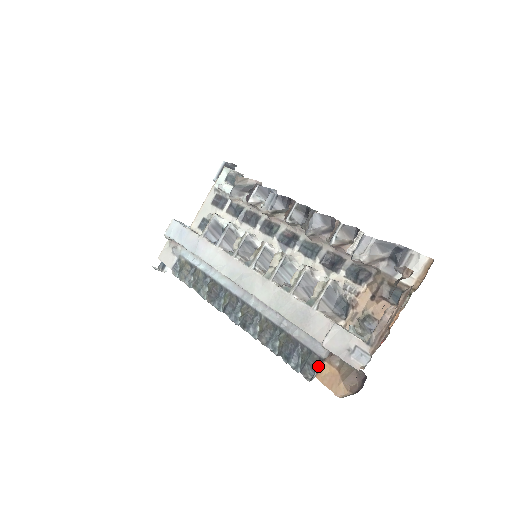
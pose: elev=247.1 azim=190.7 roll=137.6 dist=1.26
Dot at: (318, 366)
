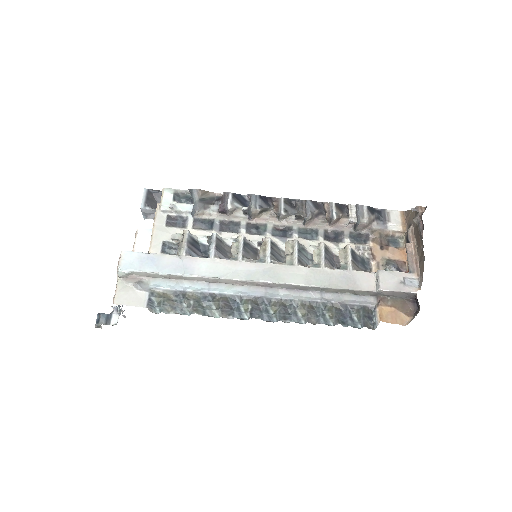
Dot at: (374, 314)
